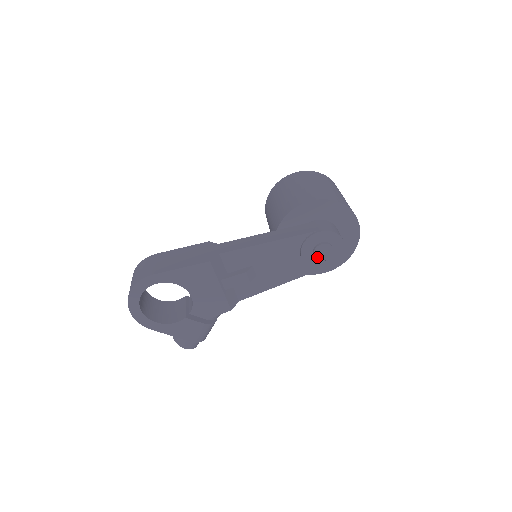
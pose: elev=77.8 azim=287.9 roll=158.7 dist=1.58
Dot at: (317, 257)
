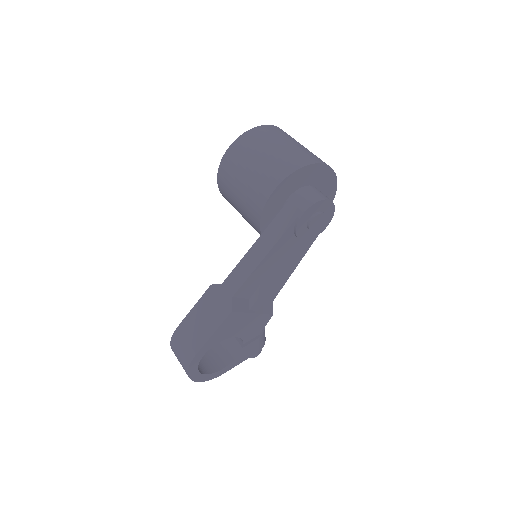
Dot at: (314, 230)
